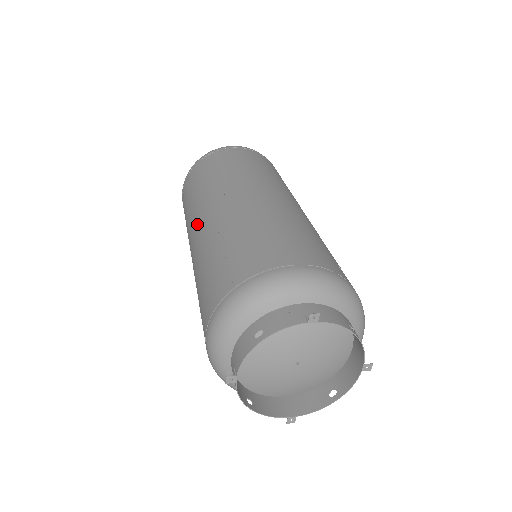
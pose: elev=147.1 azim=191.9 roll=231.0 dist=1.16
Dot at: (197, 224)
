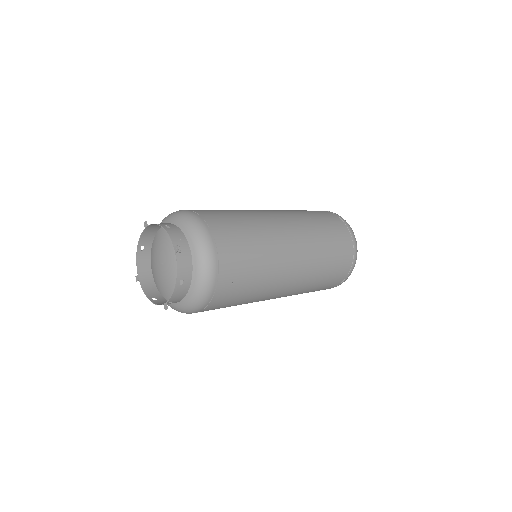
Dot at: (266, 210)
